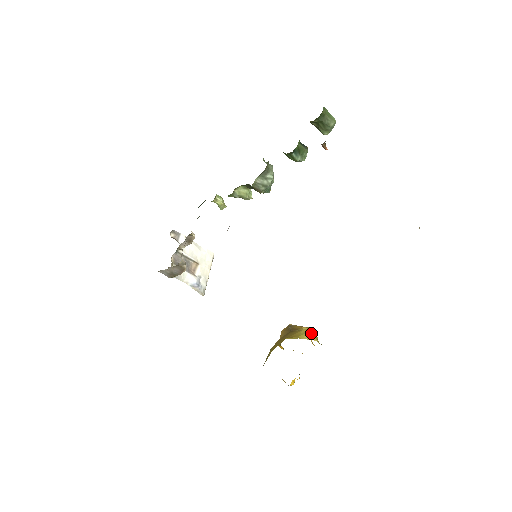
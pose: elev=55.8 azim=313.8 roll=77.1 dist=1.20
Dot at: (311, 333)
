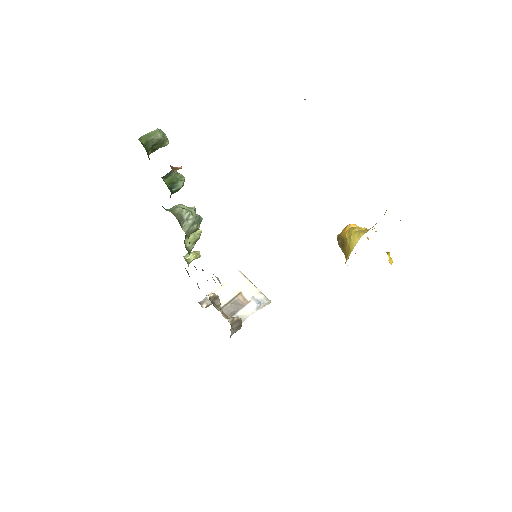
Dot at: (353, 234)
